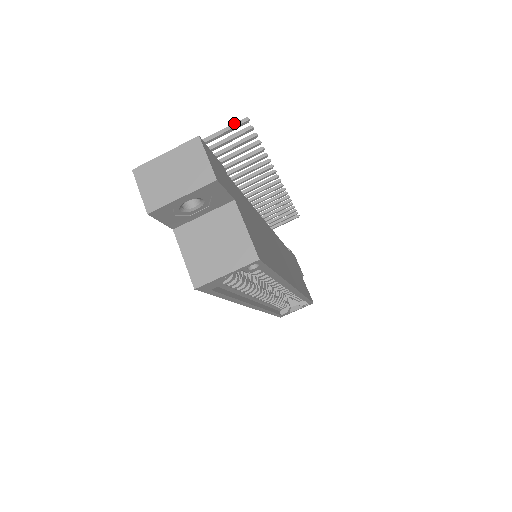
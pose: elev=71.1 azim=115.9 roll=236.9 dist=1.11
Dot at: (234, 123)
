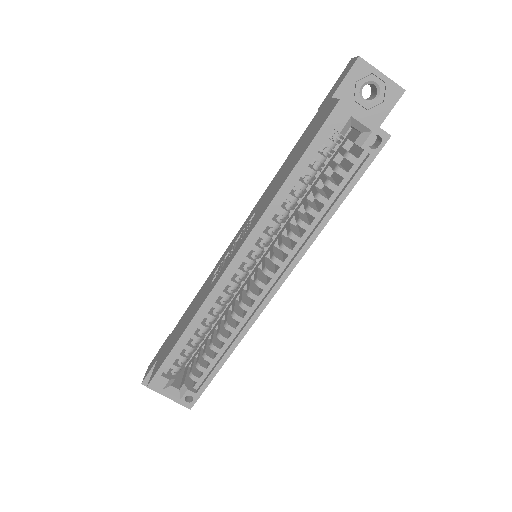
Dot at: occluded
